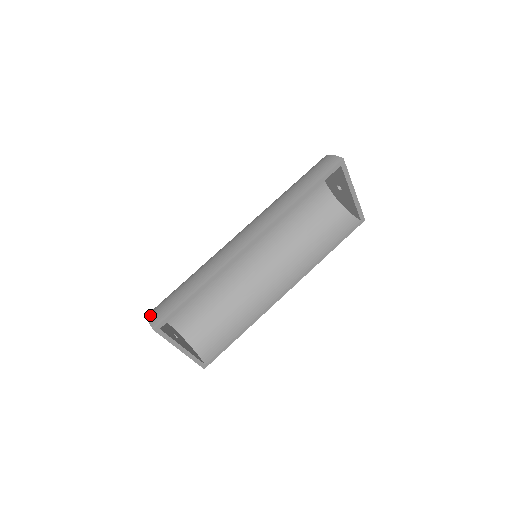
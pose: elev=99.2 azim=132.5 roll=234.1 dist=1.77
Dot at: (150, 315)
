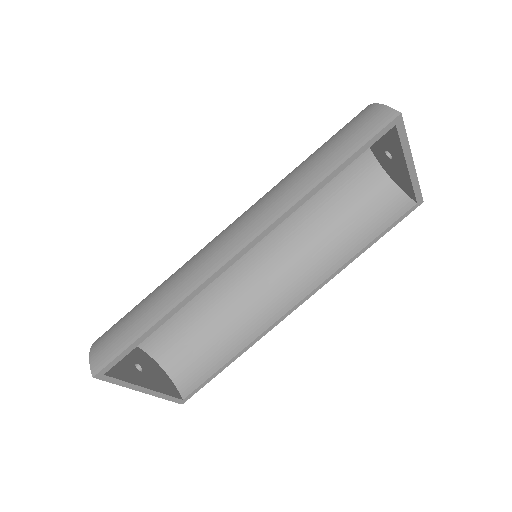
Dot at: (93, 349)
